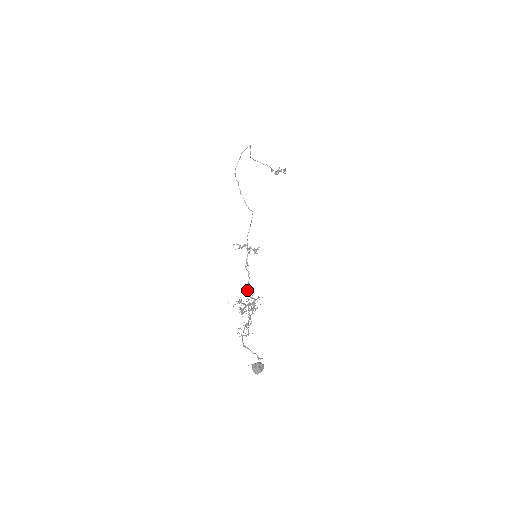
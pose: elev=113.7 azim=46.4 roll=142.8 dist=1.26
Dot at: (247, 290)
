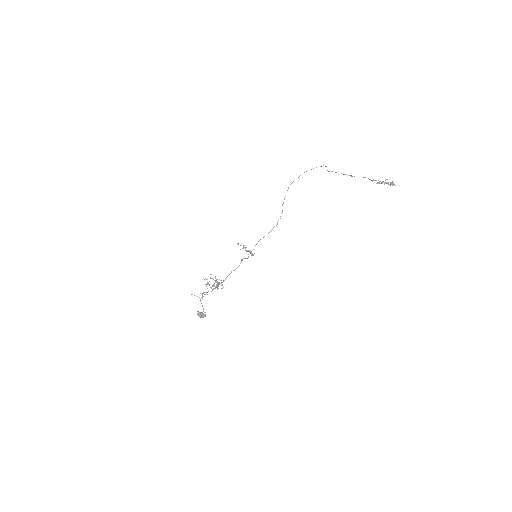
Dot at: (230, 273)
